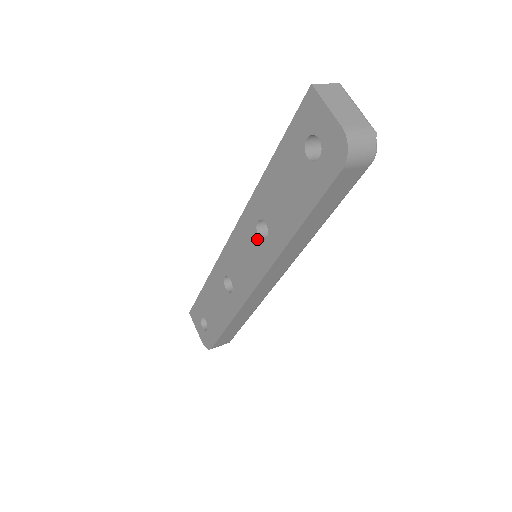
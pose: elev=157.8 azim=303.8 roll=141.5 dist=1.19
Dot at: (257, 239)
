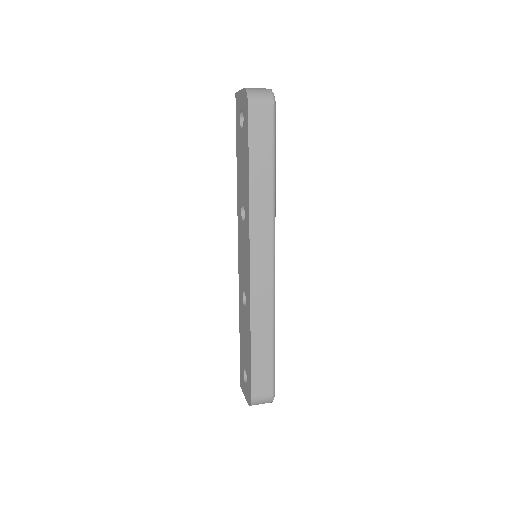
Dot at: (243, 225)
